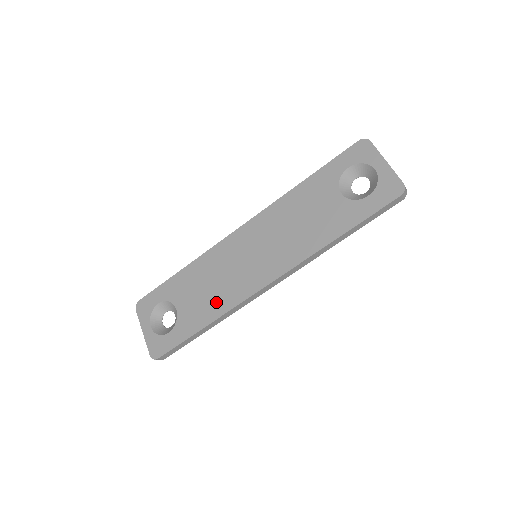
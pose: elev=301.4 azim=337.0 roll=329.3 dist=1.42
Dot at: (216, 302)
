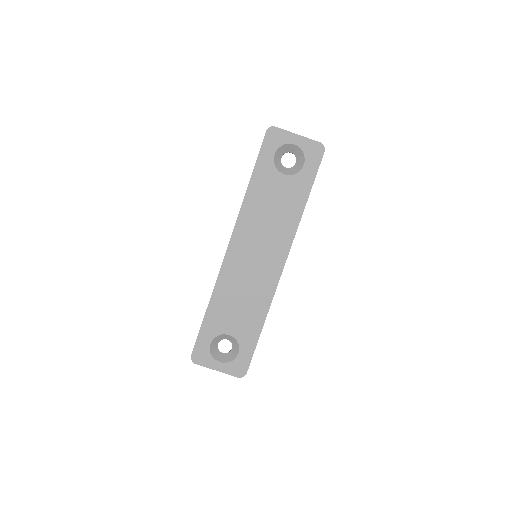
Dot at: (257, 306)
